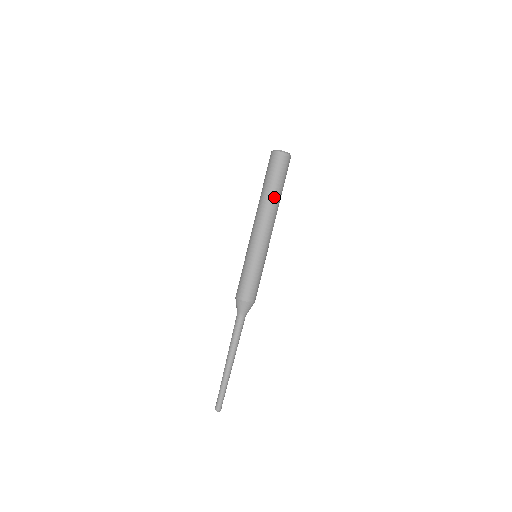
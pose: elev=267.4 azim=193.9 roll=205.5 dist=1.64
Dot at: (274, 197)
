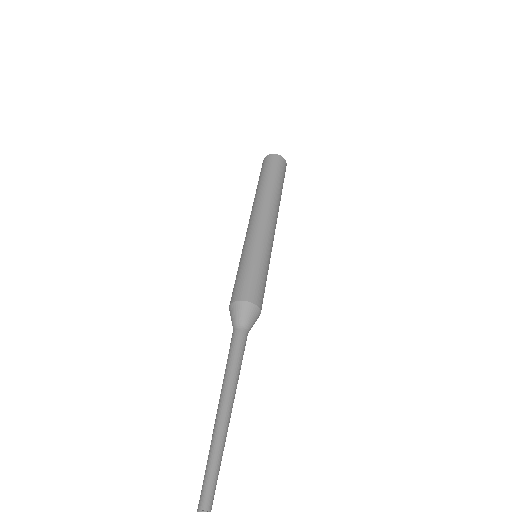
Dot at: (278, 194)
